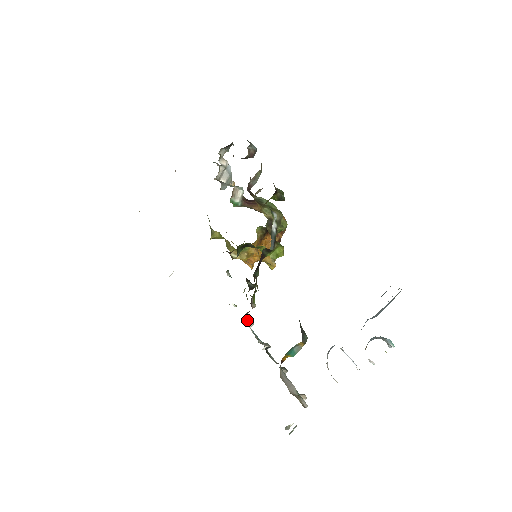
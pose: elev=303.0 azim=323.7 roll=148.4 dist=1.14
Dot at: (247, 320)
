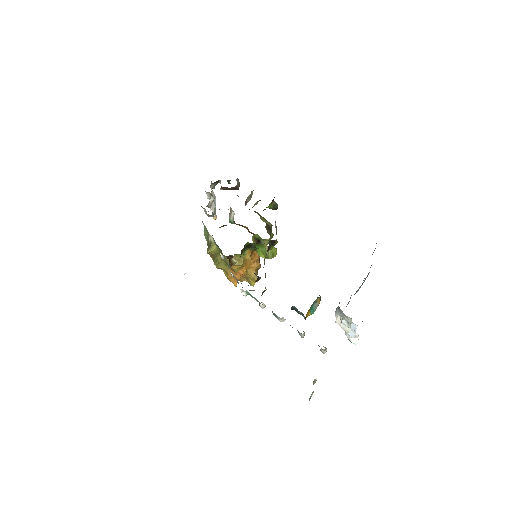
Dot at: occluded
